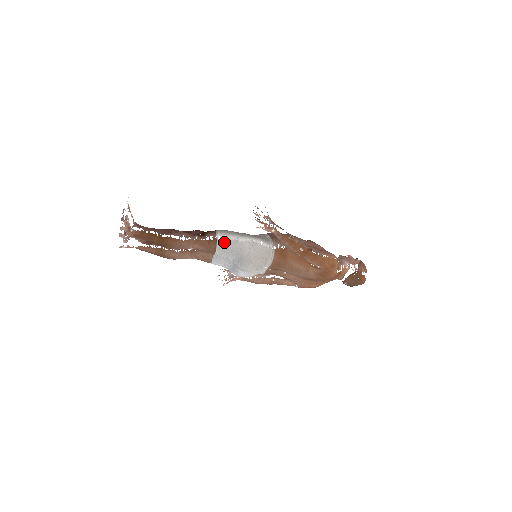
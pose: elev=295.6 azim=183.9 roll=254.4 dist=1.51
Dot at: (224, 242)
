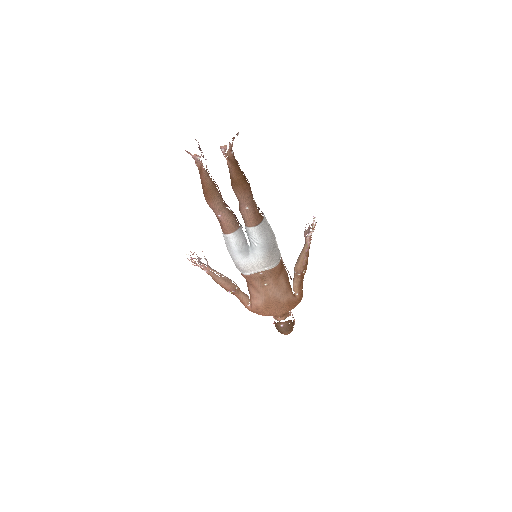
Dot at: (266, 224)
